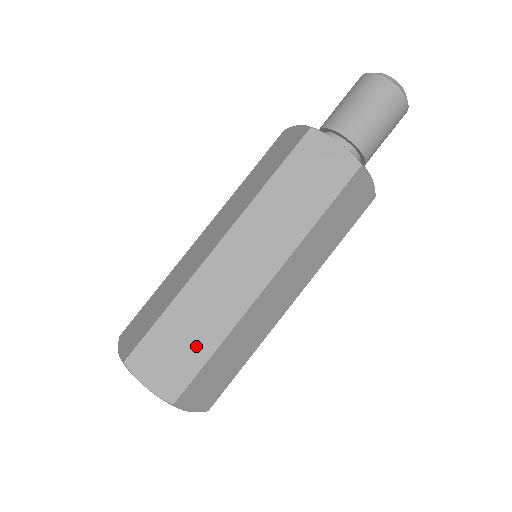
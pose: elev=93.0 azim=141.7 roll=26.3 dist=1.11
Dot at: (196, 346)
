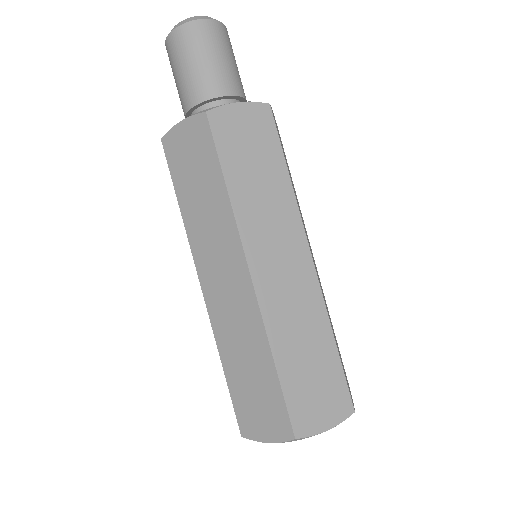
Dot at: (262, 377)
